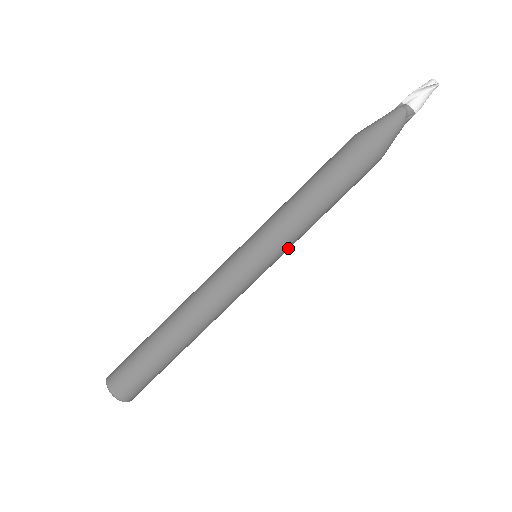
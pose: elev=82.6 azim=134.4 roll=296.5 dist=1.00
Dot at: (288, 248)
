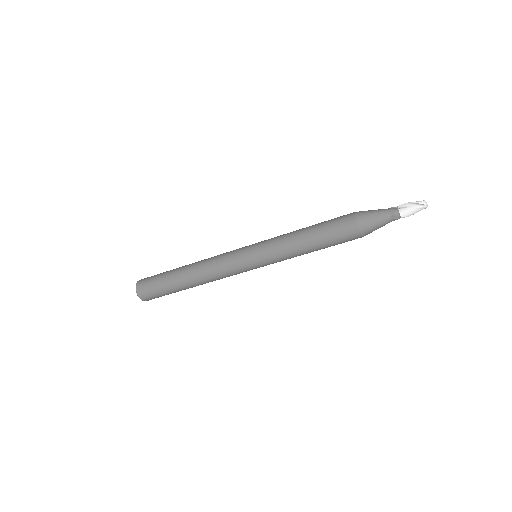
Dot at: (275, 261)
